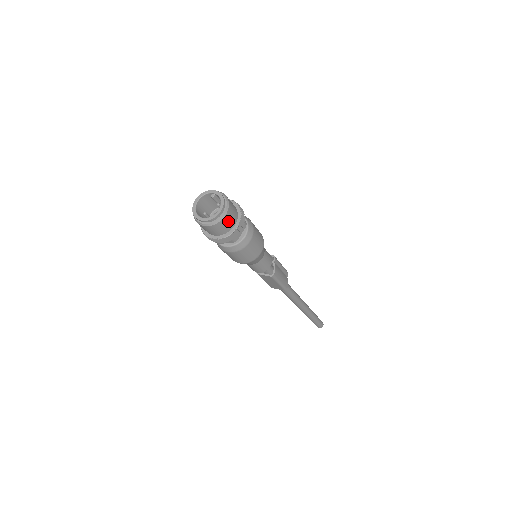
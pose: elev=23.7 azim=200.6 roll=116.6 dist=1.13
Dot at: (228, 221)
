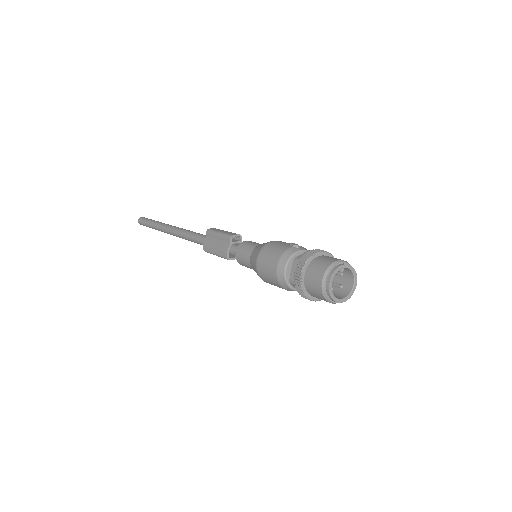
Dot at: (344, 283)
